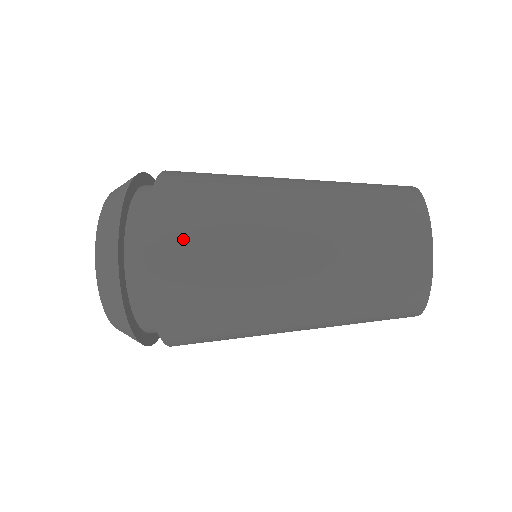
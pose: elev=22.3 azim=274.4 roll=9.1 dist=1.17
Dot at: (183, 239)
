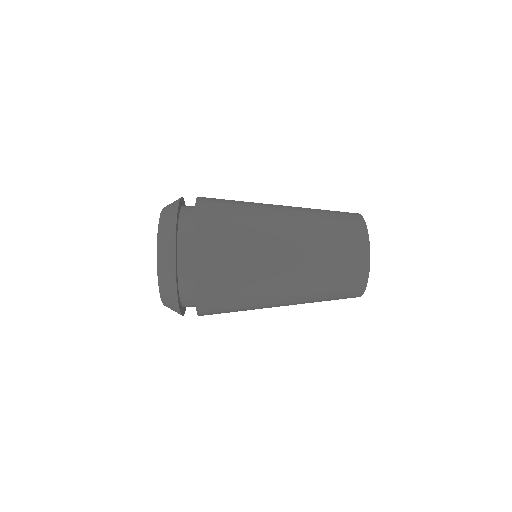
Dot at: (218, 293)
